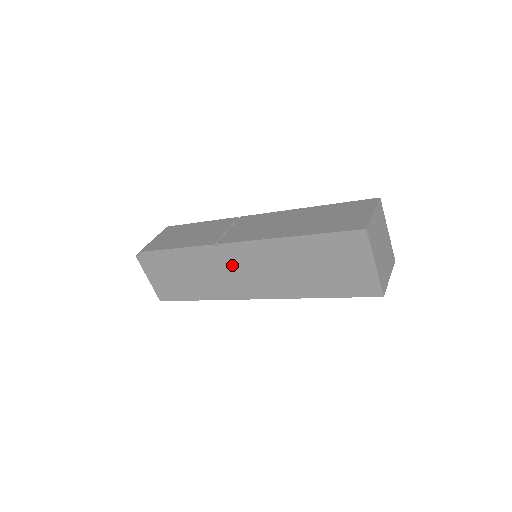
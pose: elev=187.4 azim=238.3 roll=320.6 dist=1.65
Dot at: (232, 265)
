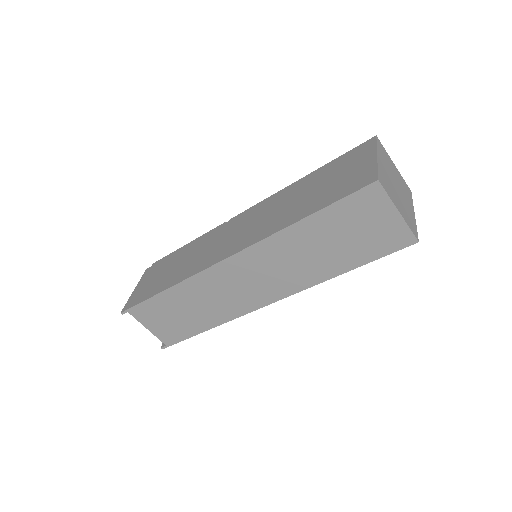
Dot at: (228, 233)
